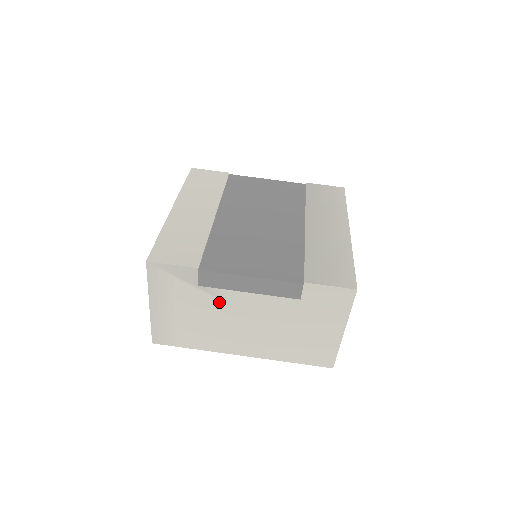
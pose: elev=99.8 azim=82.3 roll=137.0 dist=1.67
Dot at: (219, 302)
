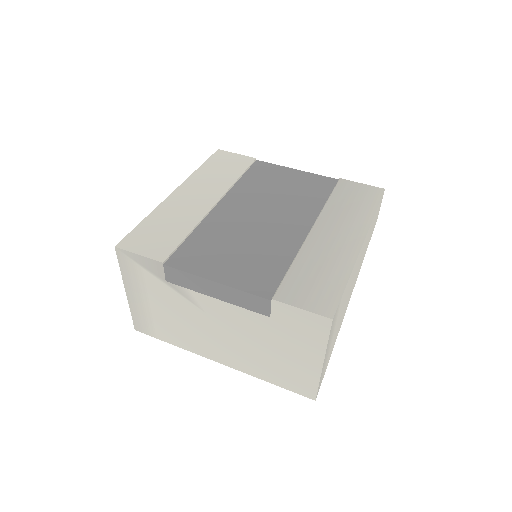
Dot at: (188, 302)
